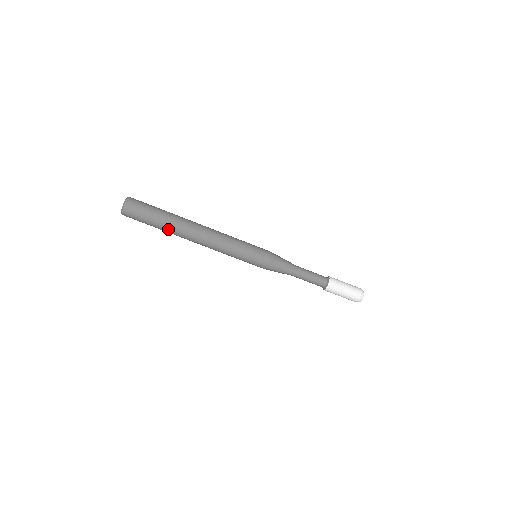
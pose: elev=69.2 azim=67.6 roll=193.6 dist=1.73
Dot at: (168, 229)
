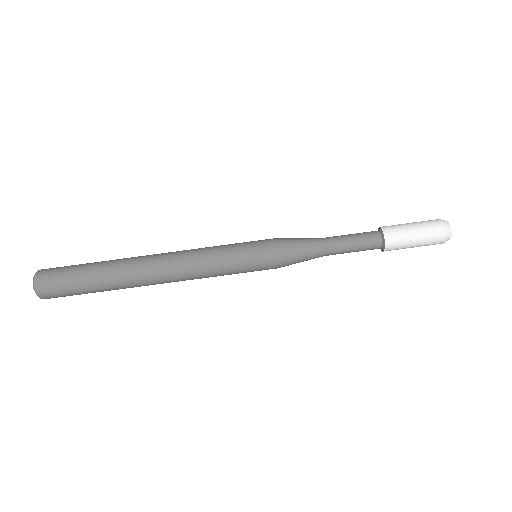
Dot at: (108, 269)
